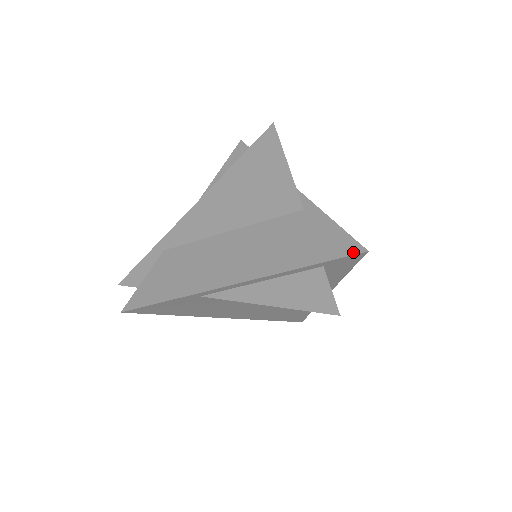
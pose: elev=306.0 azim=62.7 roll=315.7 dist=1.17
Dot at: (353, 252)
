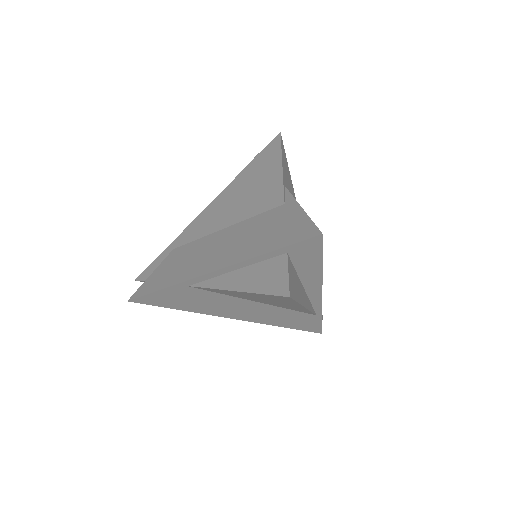
Dot at: (310, 236)
